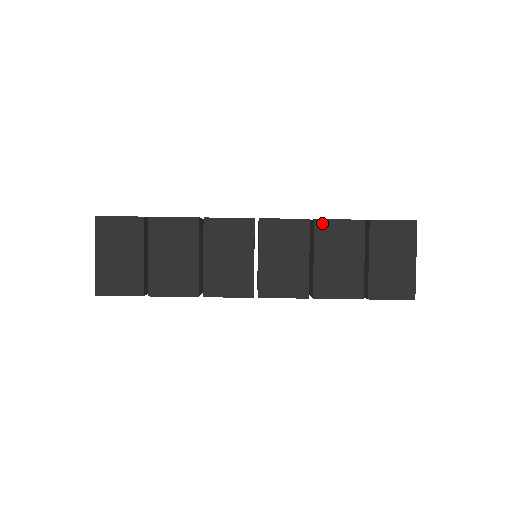
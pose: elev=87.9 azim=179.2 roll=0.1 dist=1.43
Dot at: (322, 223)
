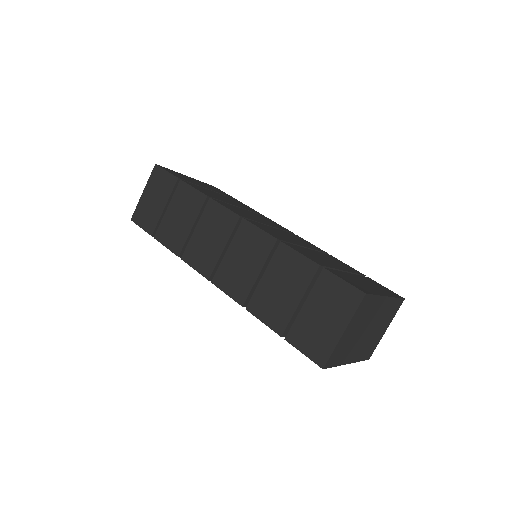
Dot at: (284, 248)
